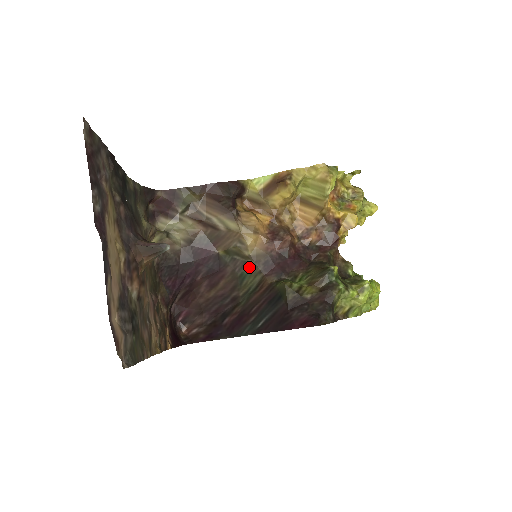
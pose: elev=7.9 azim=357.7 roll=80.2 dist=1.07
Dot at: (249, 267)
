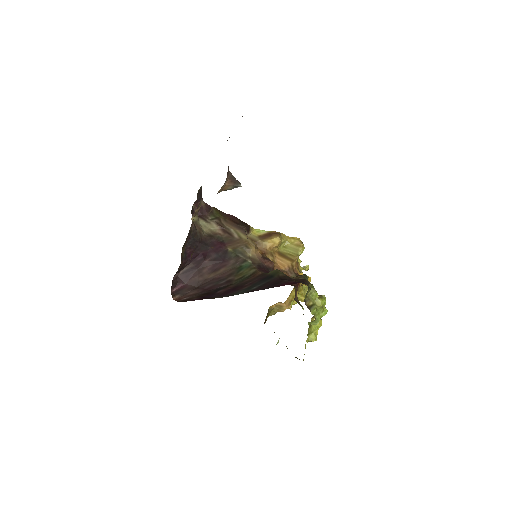
Dot at: (247, 264)
